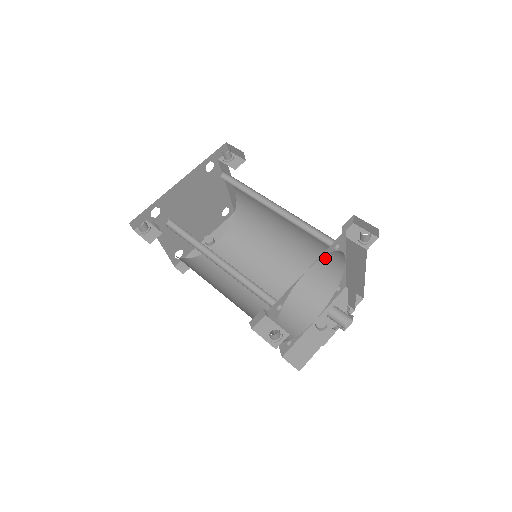
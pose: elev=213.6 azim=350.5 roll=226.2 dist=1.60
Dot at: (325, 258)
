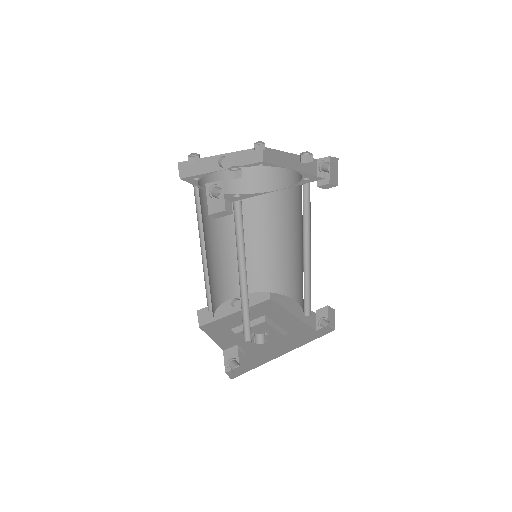
Dot at: (284, 278)
